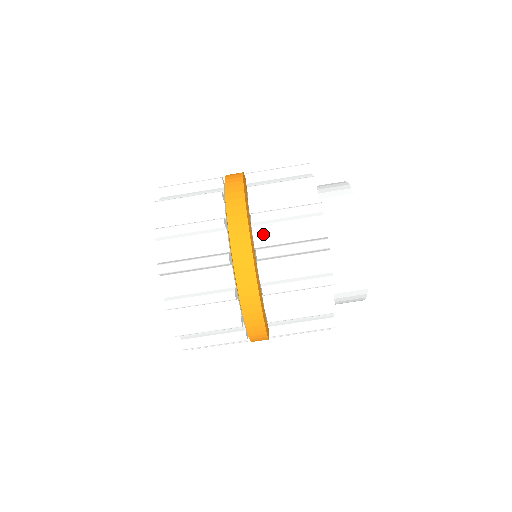
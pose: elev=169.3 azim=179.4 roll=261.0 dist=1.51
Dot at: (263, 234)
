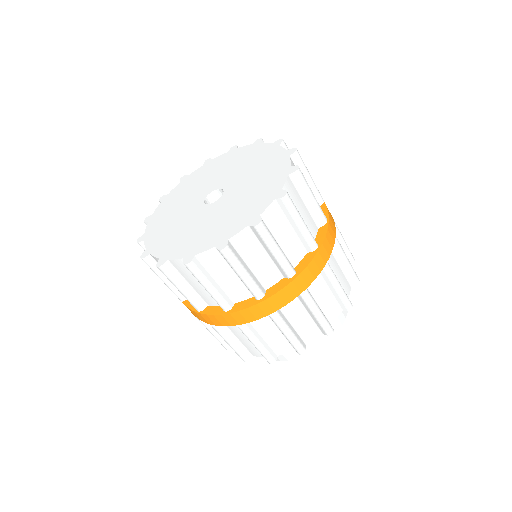
Dot at: occluded
